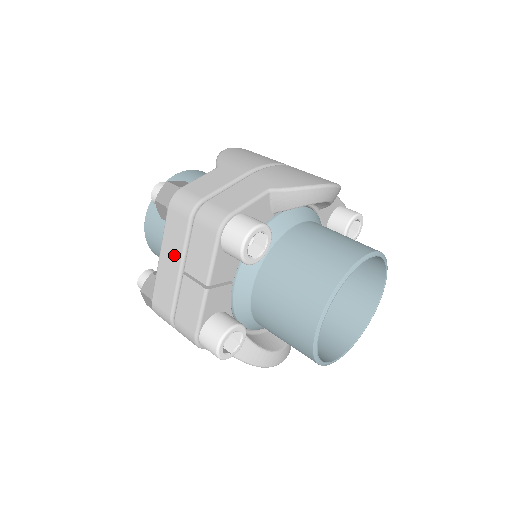
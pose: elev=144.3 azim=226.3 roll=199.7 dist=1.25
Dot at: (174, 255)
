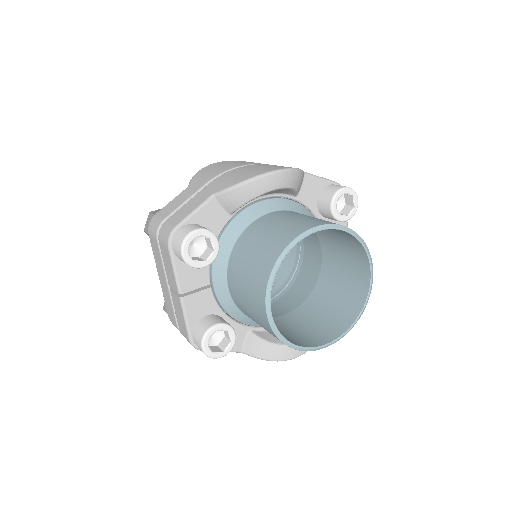
Dot at: (162, 273)
